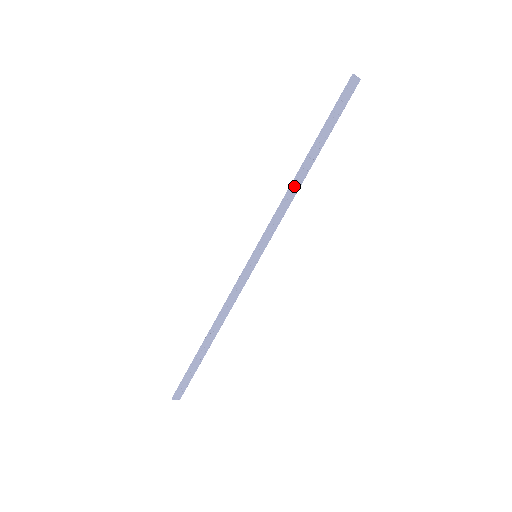
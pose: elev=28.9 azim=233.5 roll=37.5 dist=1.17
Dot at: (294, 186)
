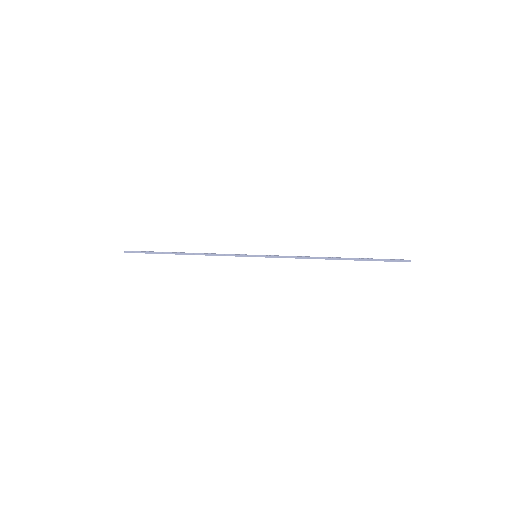
Dot at: occluded
